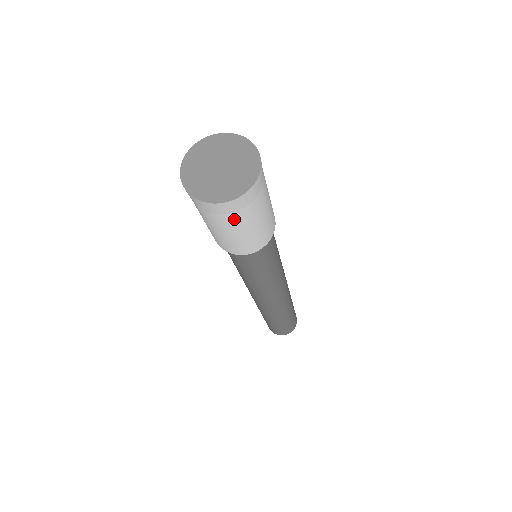
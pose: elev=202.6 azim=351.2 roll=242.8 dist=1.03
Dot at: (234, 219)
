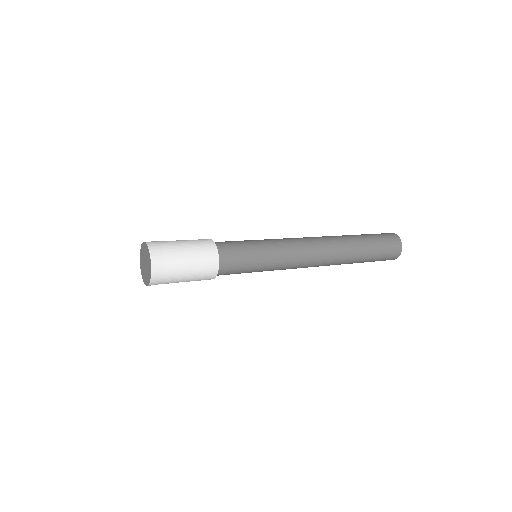
Dot at: (169, 282)
